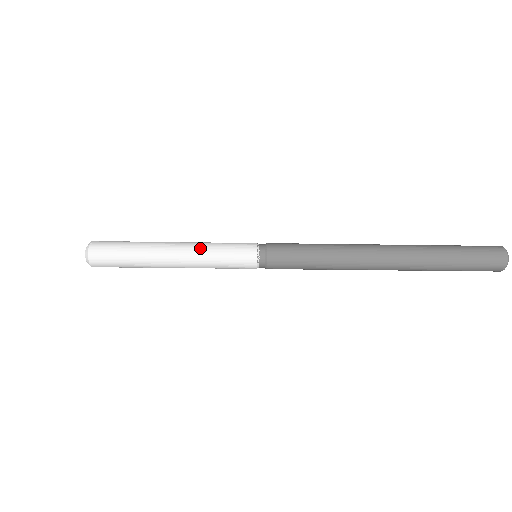
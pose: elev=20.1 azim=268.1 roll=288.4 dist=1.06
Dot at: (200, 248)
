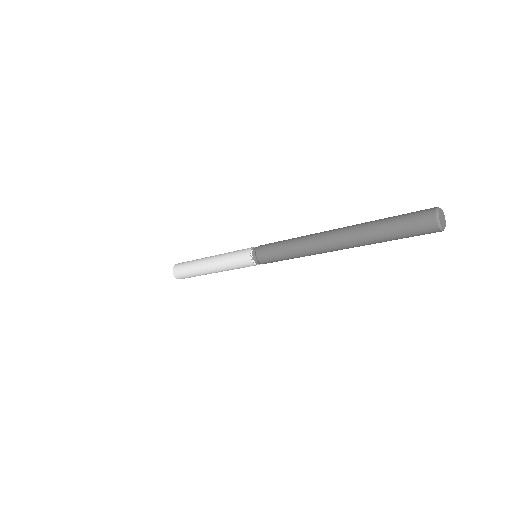
Dot at: (221, 257)
